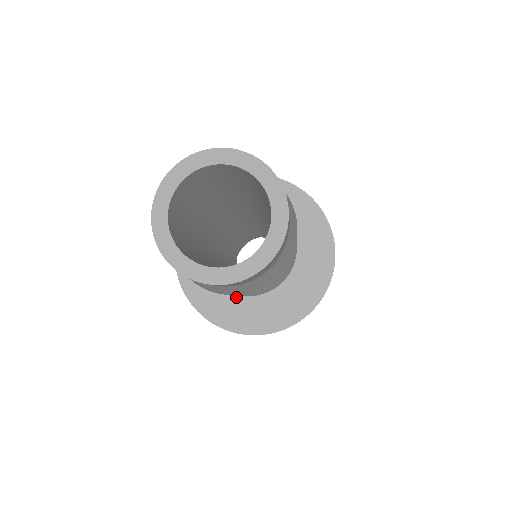
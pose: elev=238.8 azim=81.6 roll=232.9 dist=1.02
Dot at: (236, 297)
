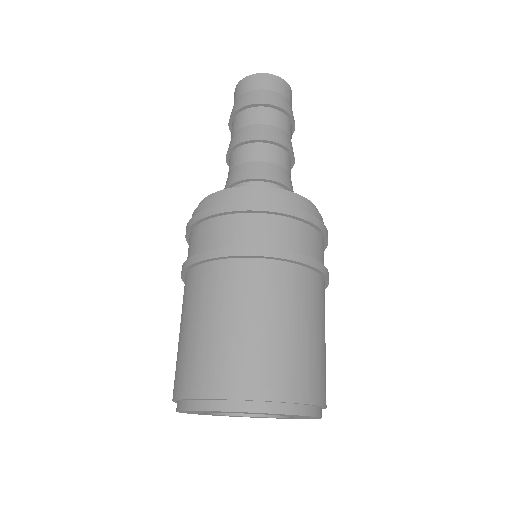
Dot at: occluded
